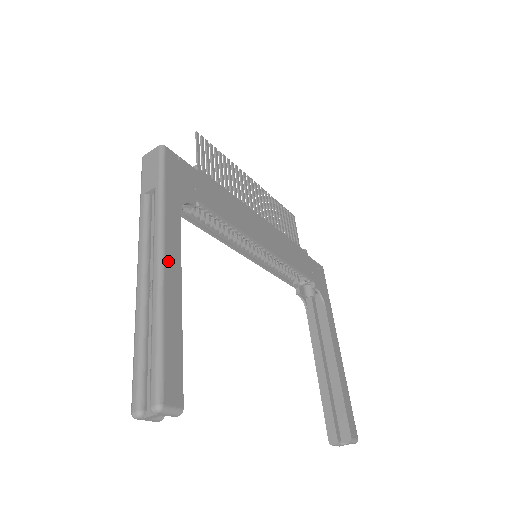
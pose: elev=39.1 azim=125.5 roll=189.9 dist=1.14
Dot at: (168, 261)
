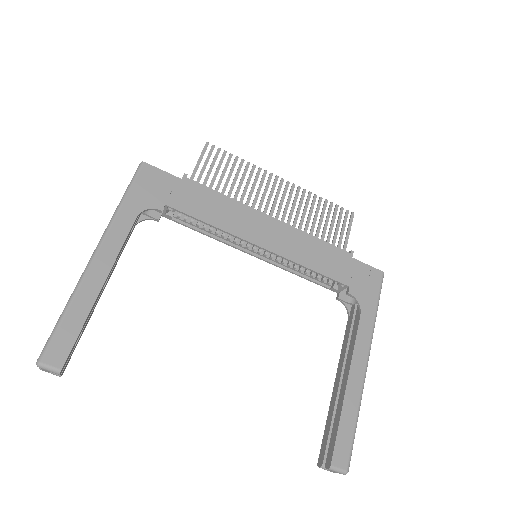
Dot at: (100, 257)
